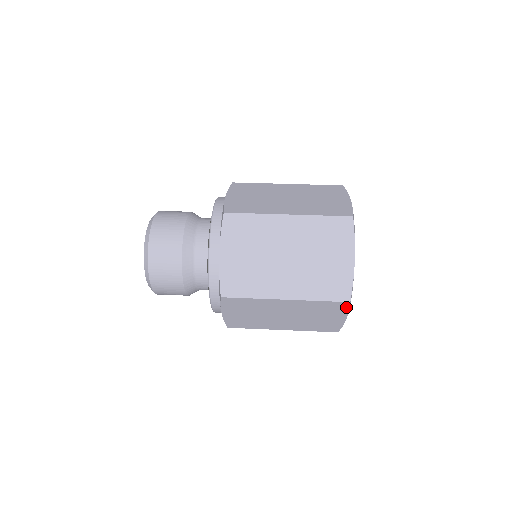
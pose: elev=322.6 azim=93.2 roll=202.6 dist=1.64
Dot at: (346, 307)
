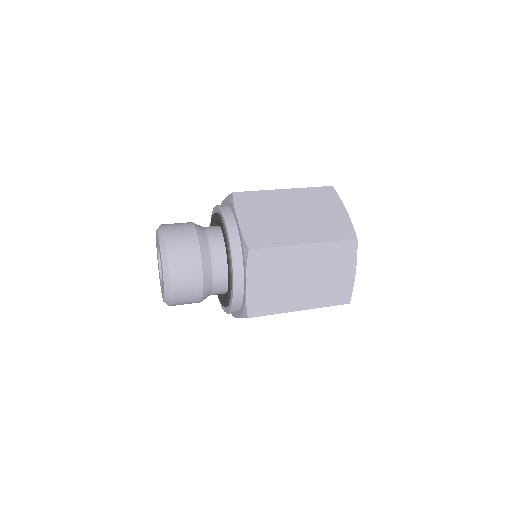
Dot at: (354, 249)
